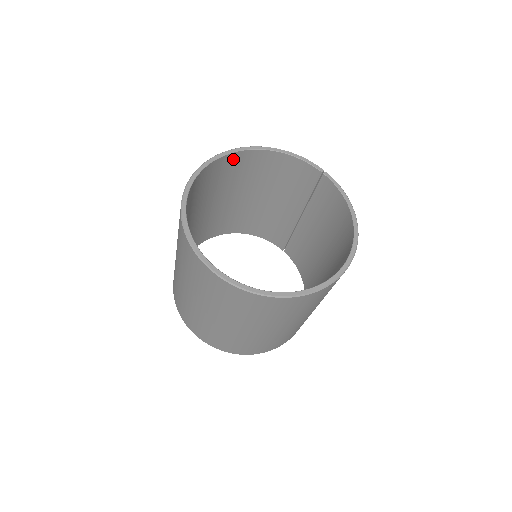
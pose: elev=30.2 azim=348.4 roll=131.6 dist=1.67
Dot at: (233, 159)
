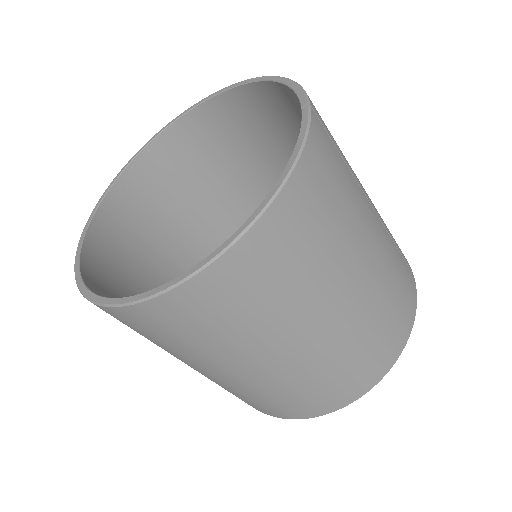
Dot at: (234, 103)
